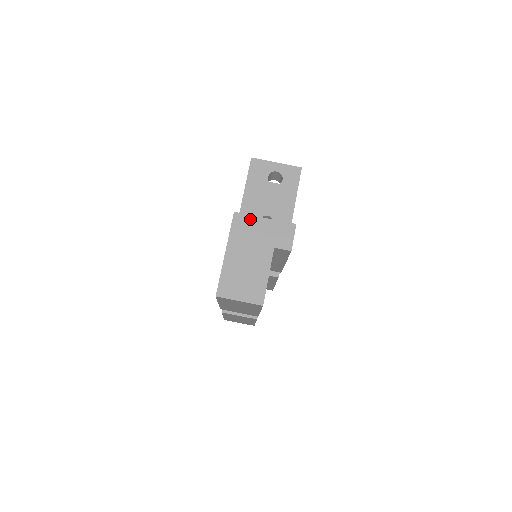
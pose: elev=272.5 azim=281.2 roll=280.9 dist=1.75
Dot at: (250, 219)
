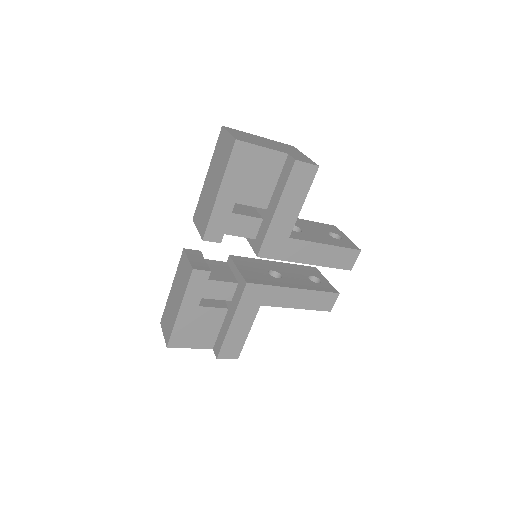
Dot at: (297, 150)
